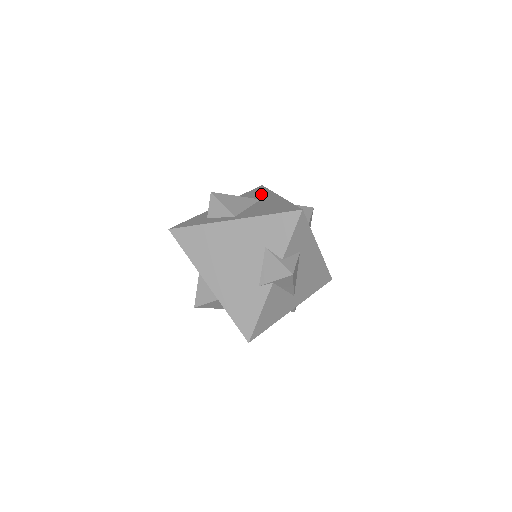
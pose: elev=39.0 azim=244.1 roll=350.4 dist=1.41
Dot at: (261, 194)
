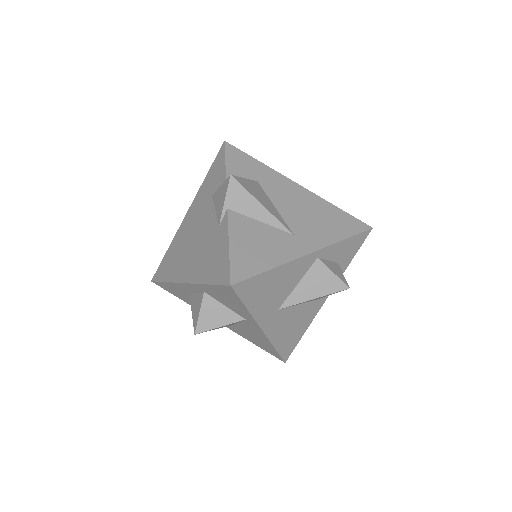
Dot at: occluded
